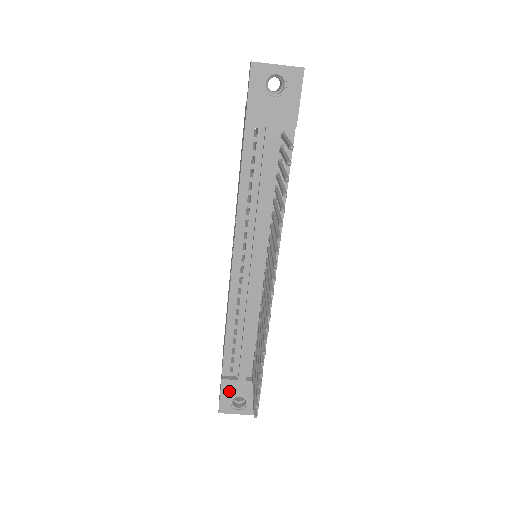
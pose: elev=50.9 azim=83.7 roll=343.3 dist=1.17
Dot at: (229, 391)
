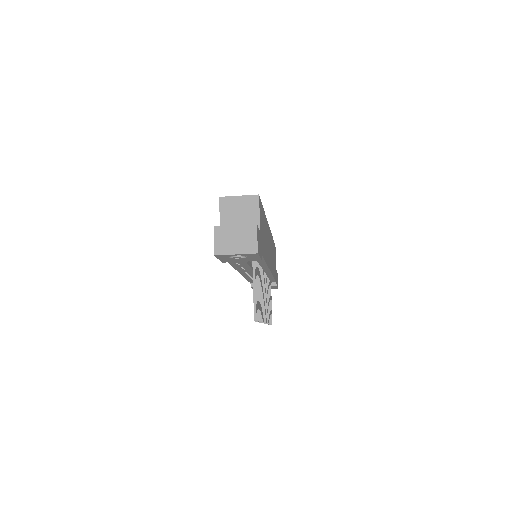
Dot at: occluded
